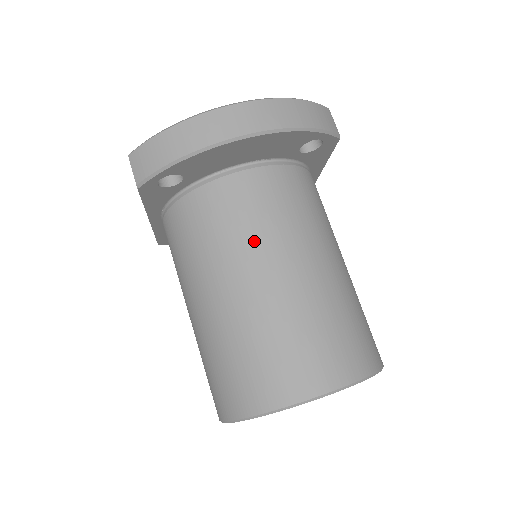
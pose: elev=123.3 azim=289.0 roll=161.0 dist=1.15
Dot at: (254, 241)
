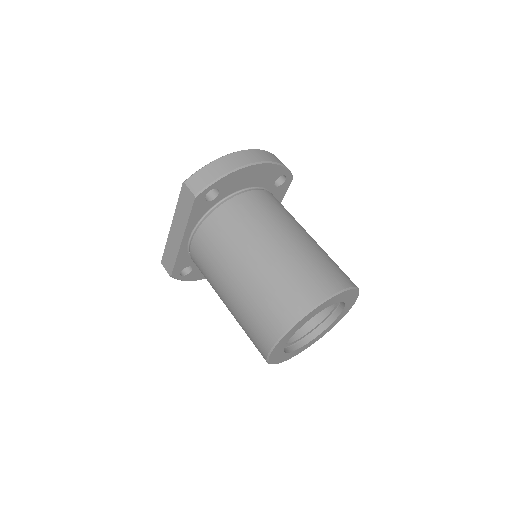
Dot at: (270, 222)
